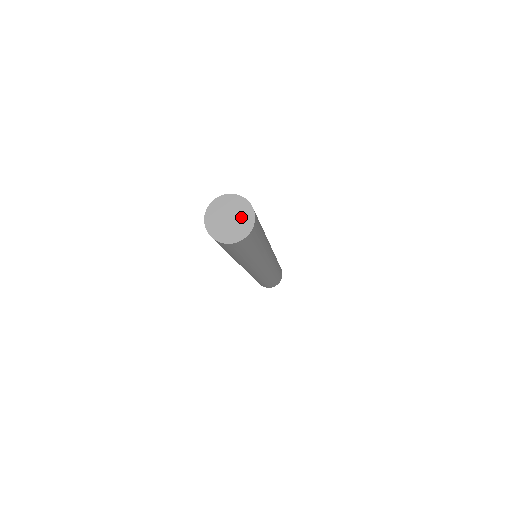
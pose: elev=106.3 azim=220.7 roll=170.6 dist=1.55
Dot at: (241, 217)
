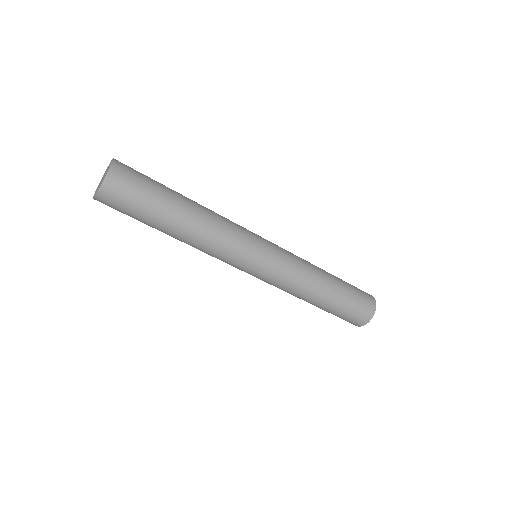
Dot at: occluded
